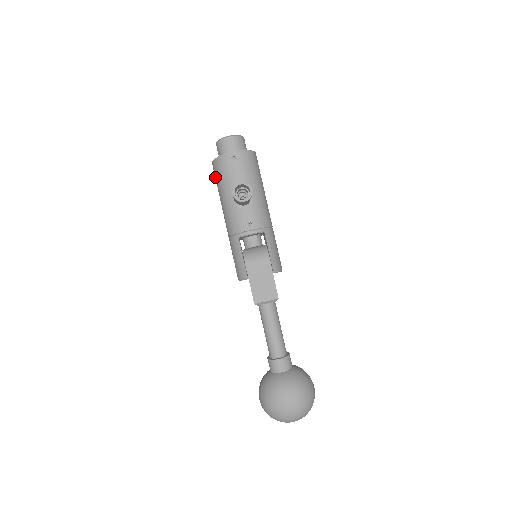
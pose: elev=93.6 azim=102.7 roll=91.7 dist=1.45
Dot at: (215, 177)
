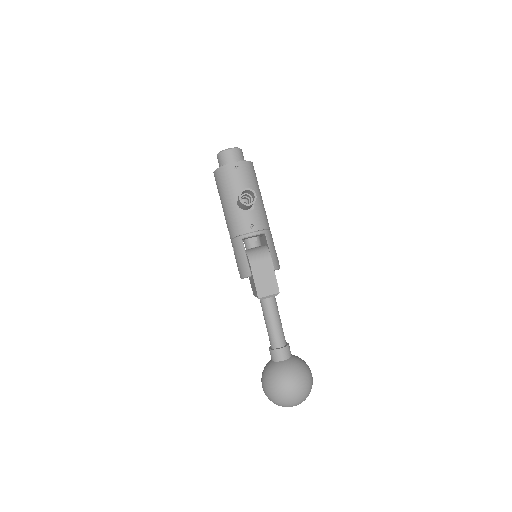
Dot at: (217, 185)
